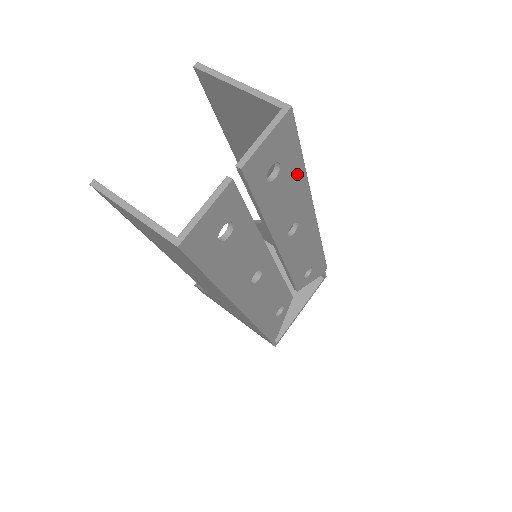
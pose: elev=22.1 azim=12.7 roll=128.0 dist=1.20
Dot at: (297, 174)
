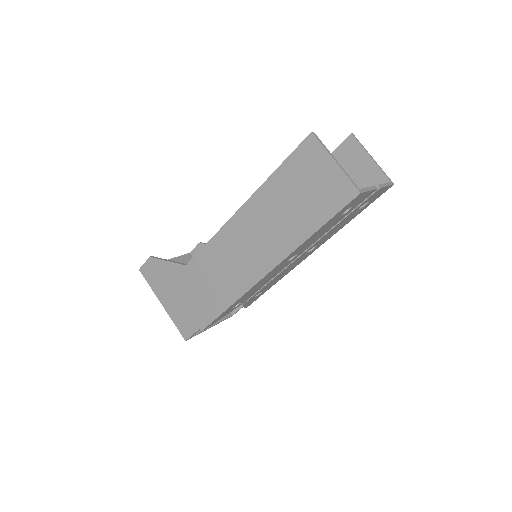
Dot at: (351, 219)
